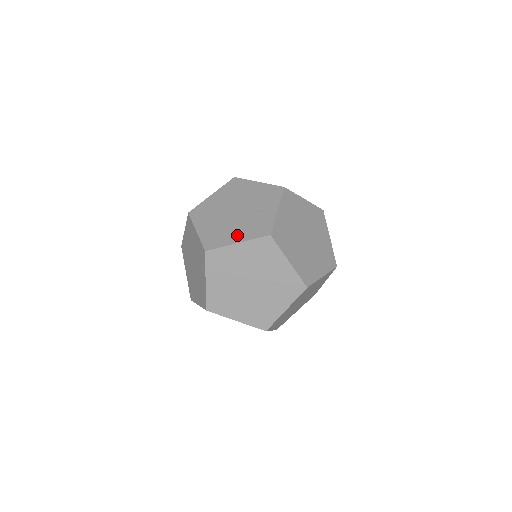
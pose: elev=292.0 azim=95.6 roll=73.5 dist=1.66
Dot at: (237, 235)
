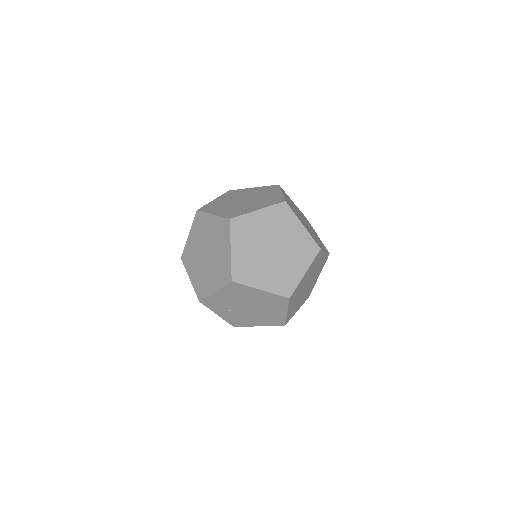
Dot at: occluded
